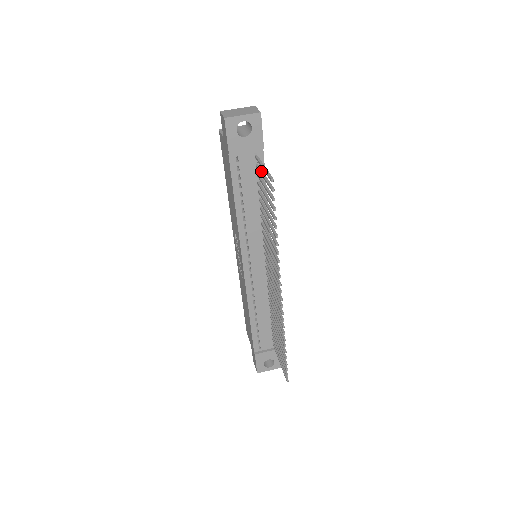
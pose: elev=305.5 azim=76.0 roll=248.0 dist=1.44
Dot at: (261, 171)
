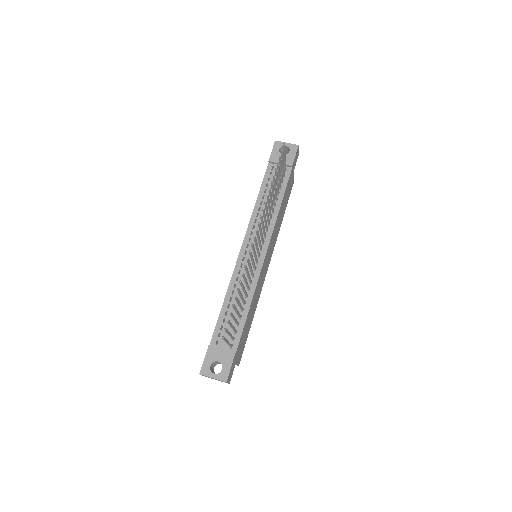
Dot at: (283, 167)
